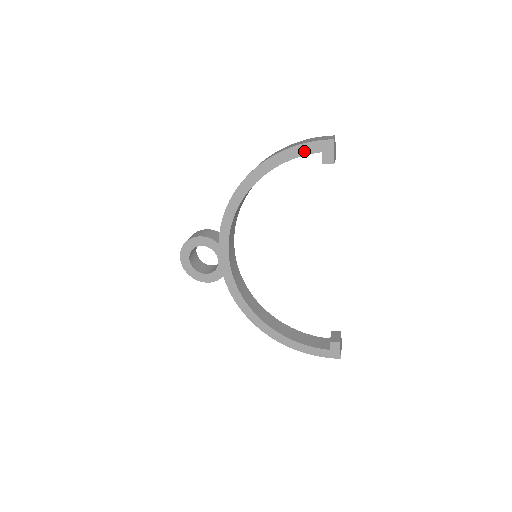
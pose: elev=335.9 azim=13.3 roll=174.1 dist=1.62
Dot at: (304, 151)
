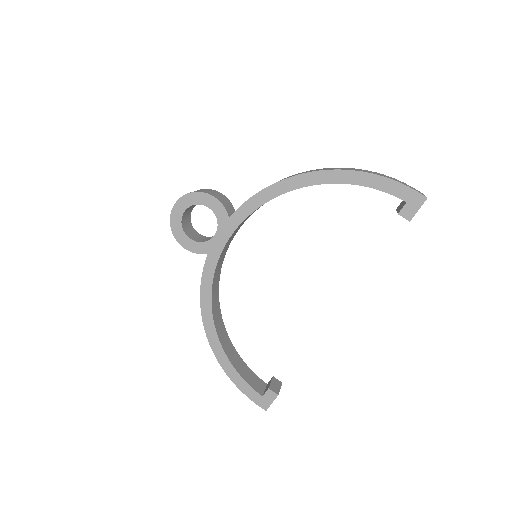
Dot at: (390, 188)
